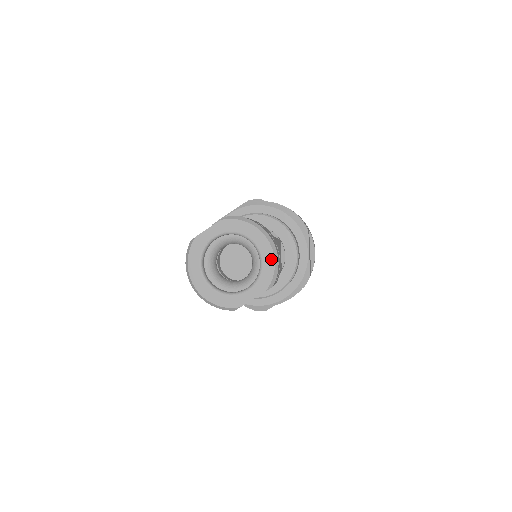
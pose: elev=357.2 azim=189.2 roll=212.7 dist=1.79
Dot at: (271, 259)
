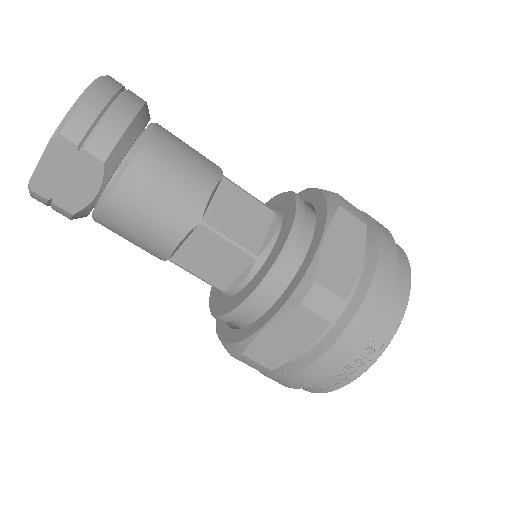
Dot at: (80, 98)
